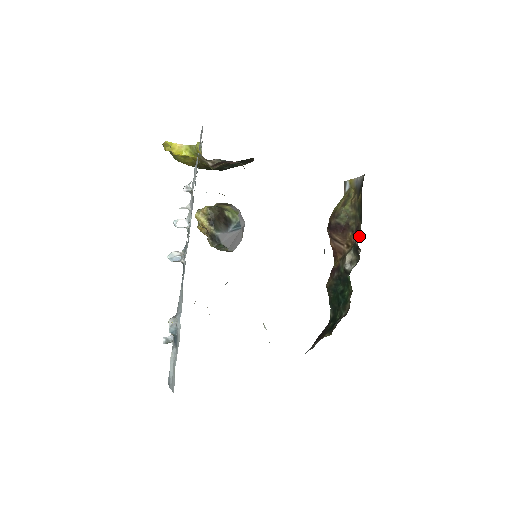
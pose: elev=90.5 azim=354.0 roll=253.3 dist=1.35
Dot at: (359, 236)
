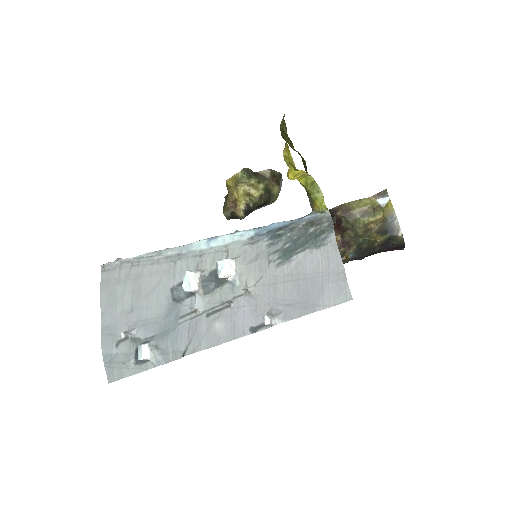
Dot at: (342, 261)
